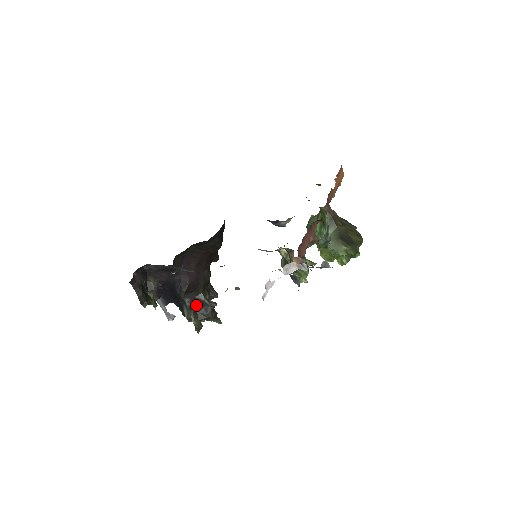
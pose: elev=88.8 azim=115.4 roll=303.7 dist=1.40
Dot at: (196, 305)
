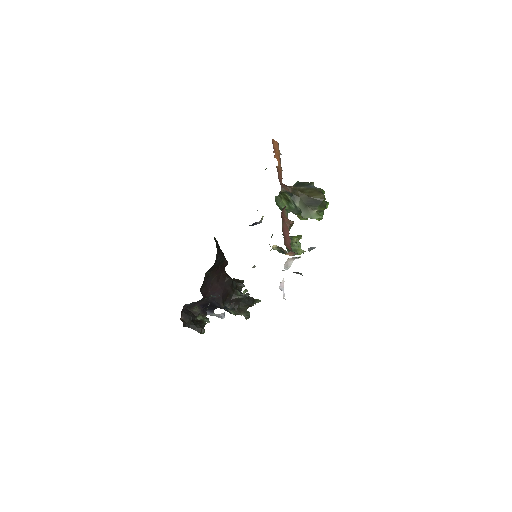
Dot at: (235, 304)
